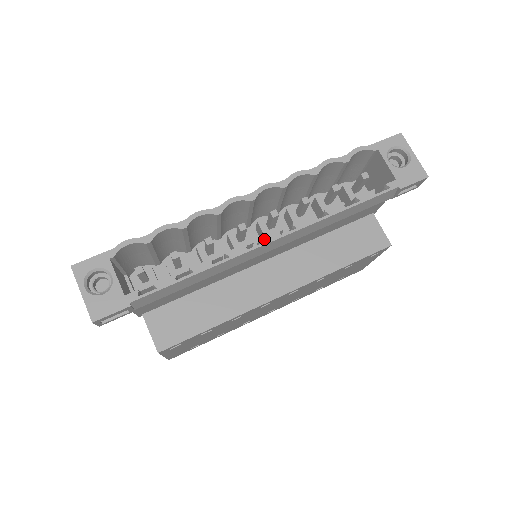
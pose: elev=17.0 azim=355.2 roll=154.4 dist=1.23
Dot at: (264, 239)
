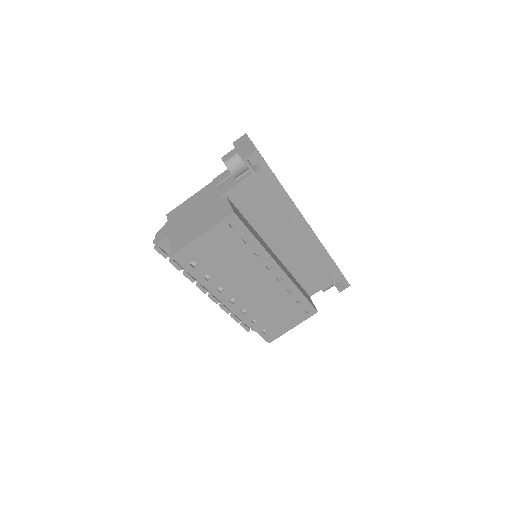
Dot at: occluded
